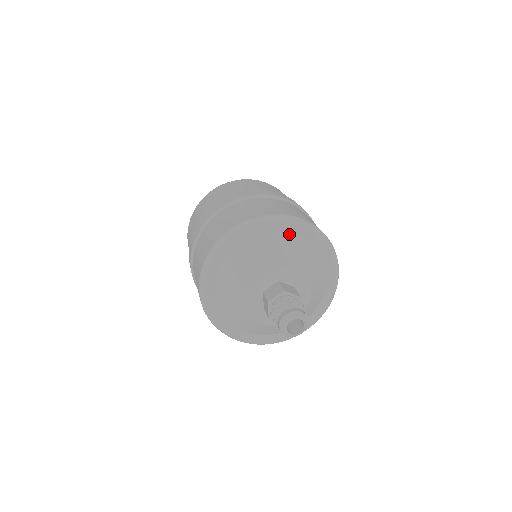
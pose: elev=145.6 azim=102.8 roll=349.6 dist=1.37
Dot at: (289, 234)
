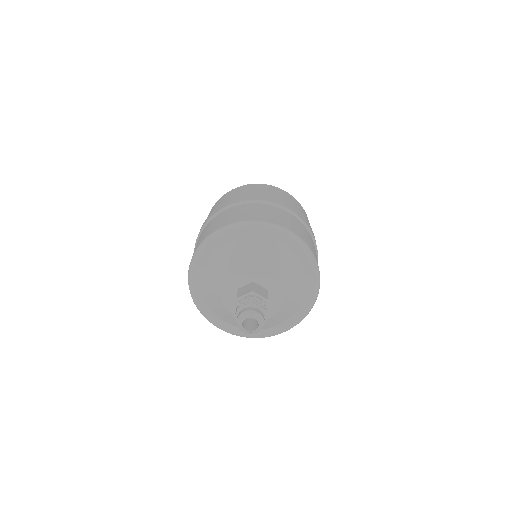
Dot at: (272, 241)
